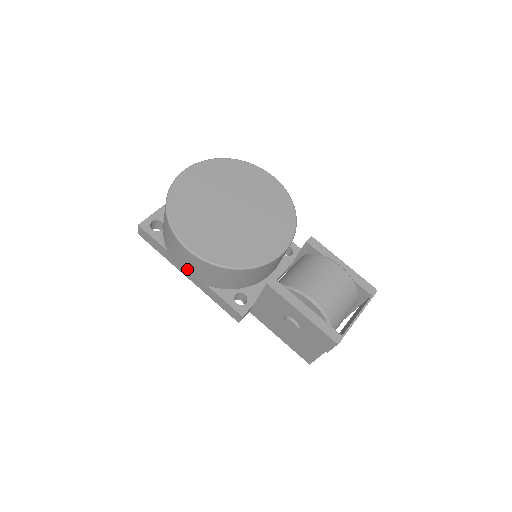
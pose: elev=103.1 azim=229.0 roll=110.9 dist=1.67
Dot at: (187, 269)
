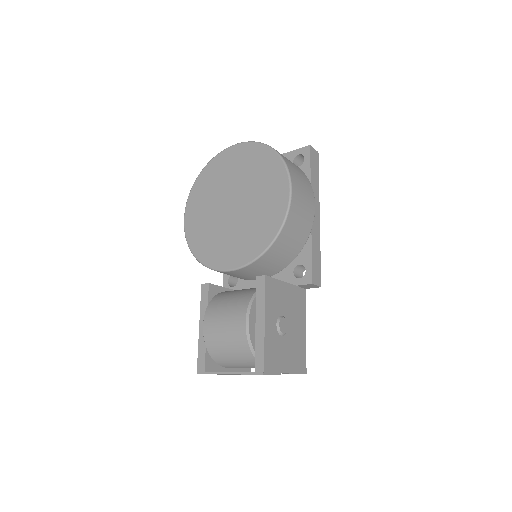
Dot at: occluded
